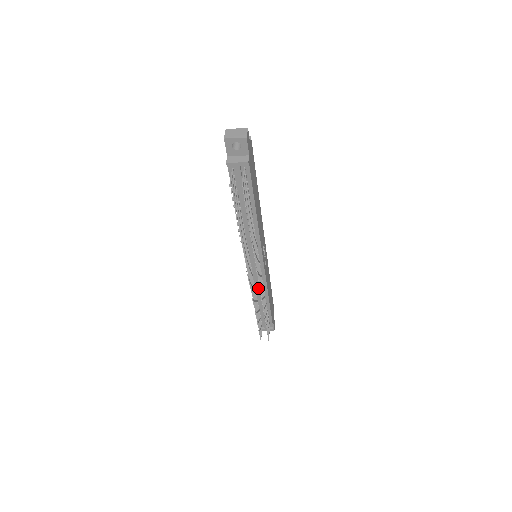
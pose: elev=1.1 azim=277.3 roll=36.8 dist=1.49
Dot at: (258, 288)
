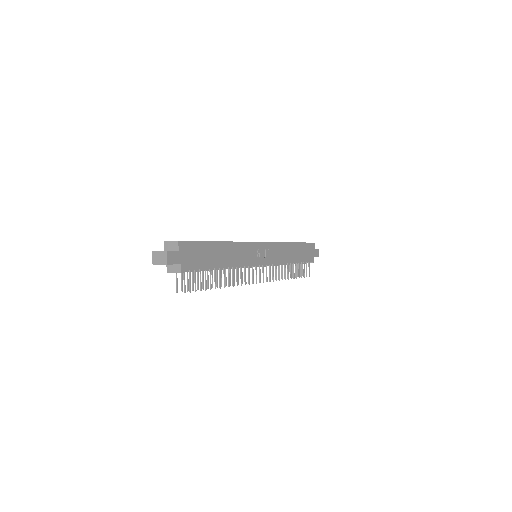
Dot at: (274, 265)
